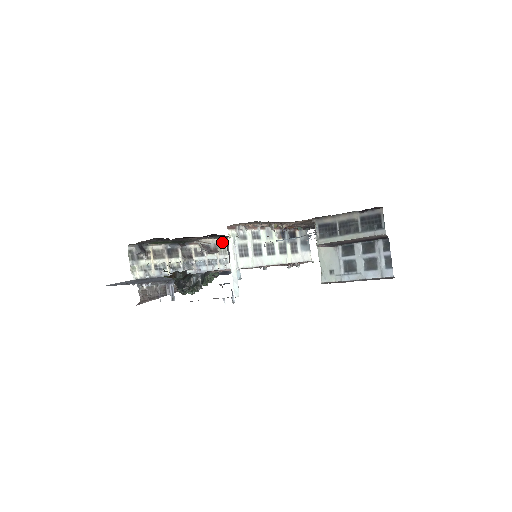
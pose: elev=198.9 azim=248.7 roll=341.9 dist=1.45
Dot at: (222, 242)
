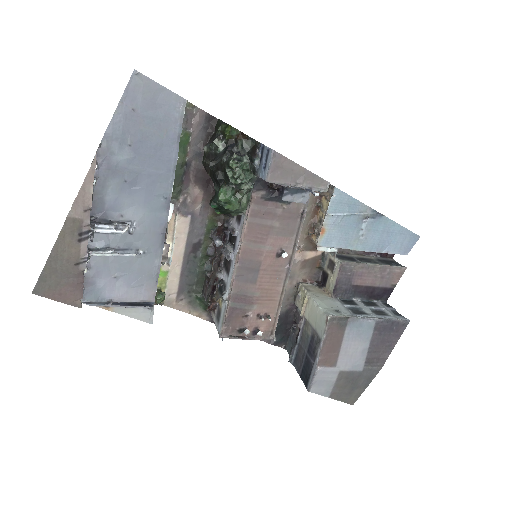
Dot at: occluded
